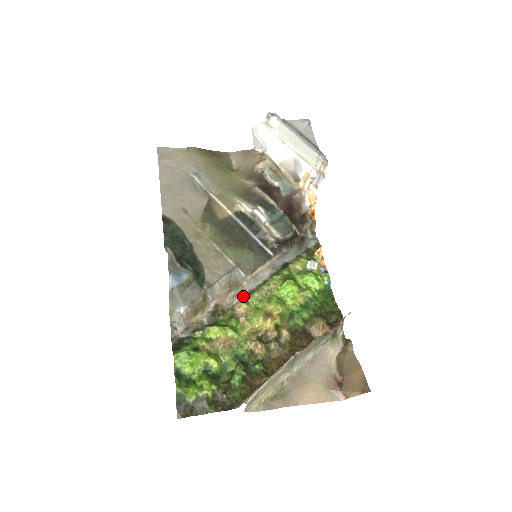
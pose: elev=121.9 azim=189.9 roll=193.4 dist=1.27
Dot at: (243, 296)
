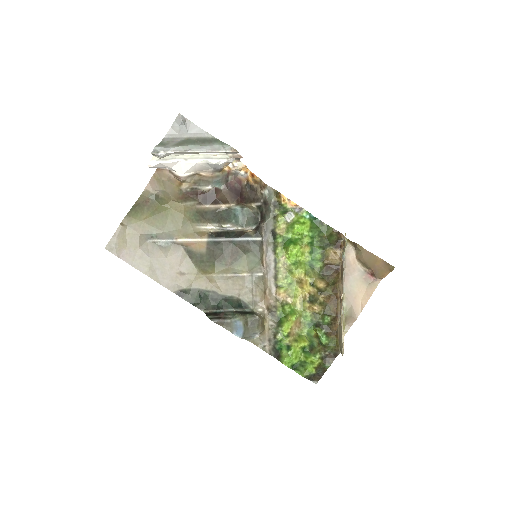
Dot at: (274, 285)
